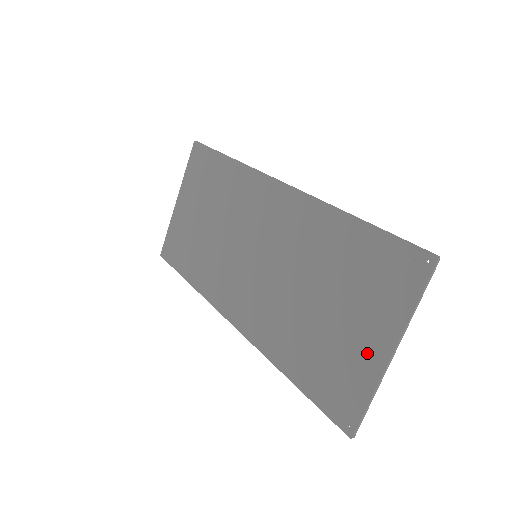
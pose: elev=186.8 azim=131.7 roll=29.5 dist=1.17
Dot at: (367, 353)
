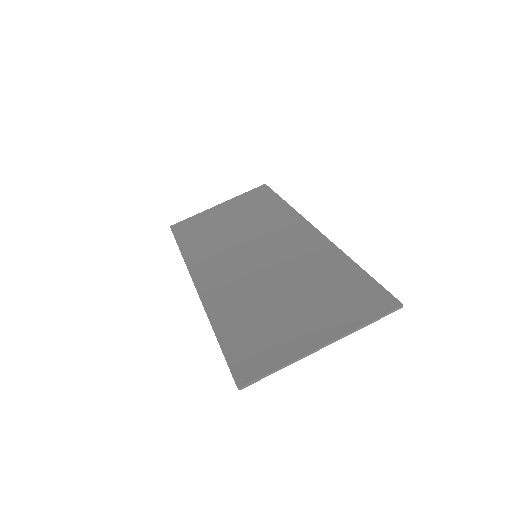
Dot at: (301, 338)
